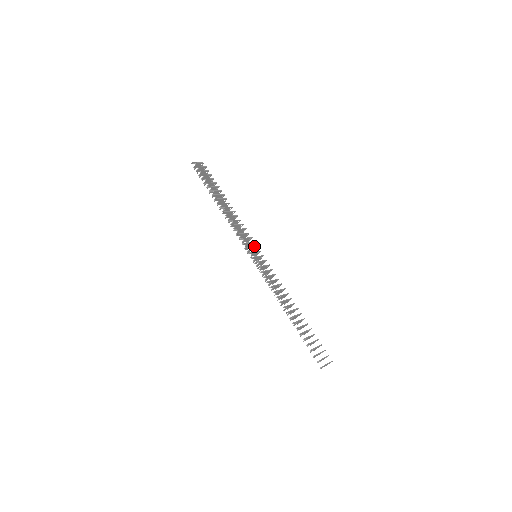
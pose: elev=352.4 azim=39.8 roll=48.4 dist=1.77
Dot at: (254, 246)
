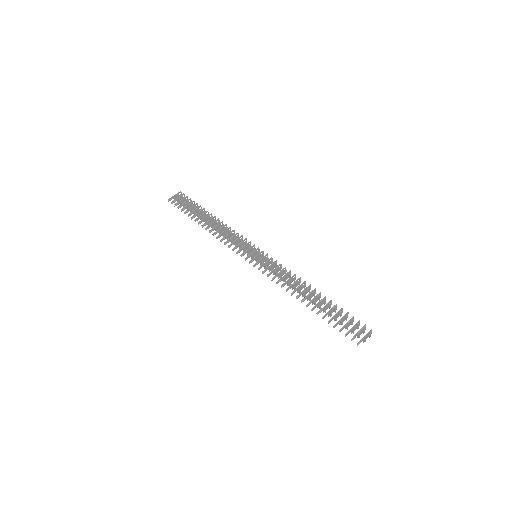
Dot at: occluded
